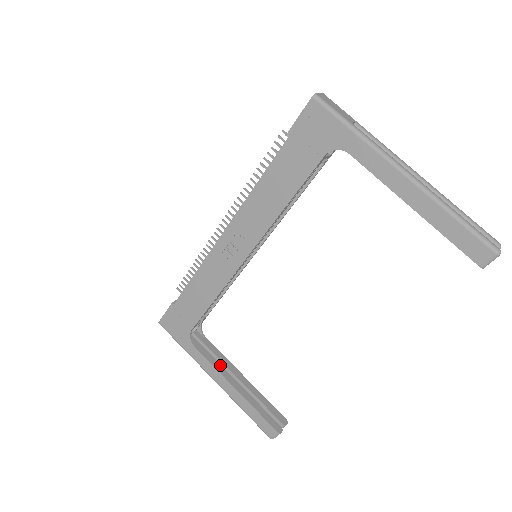
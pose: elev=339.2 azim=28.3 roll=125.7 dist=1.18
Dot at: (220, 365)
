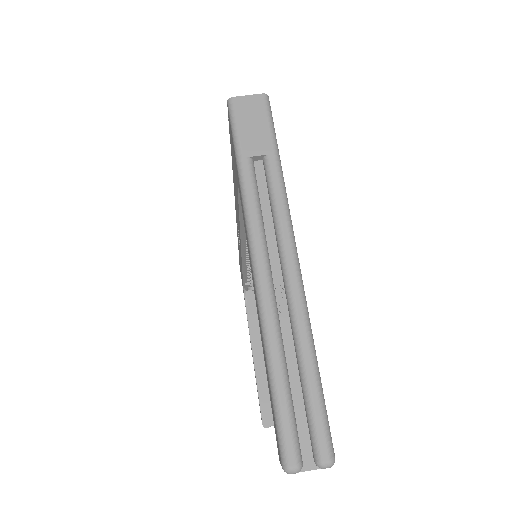
Dot at: (257, 333)
